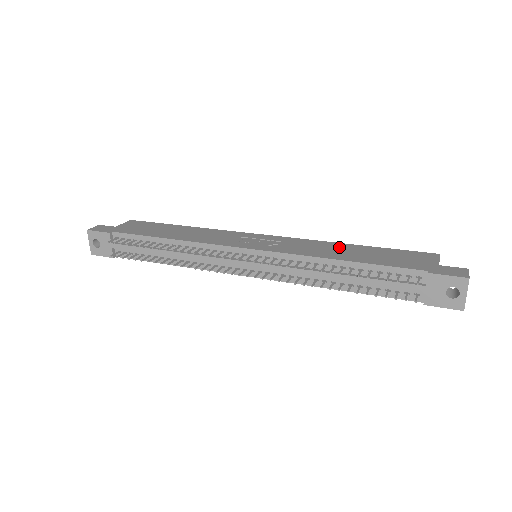
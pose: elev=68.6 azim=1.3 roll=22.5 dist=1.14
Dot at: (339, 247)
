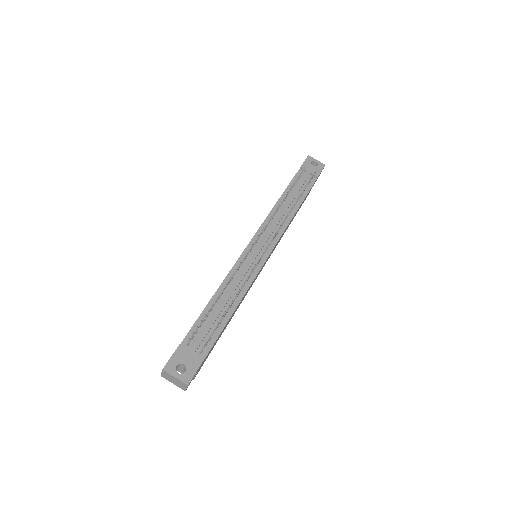
Dot at: occluded
